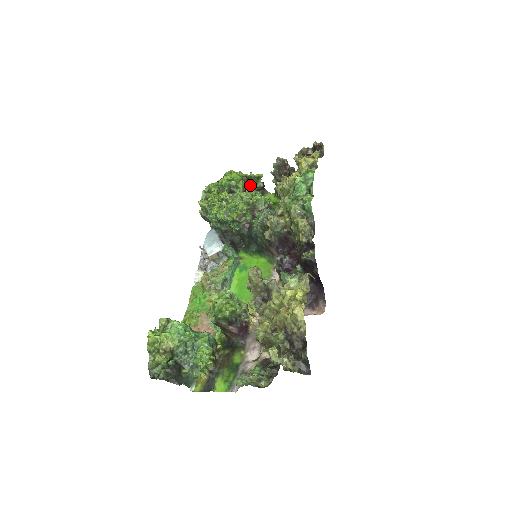
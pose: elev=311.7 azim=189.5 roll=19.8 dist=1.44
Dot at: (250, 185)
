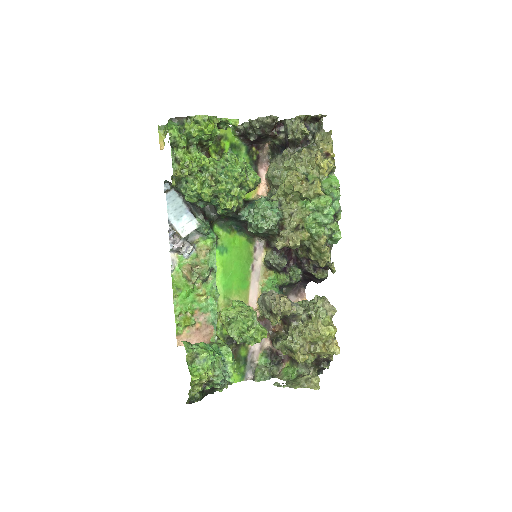
Dot at: occluded
